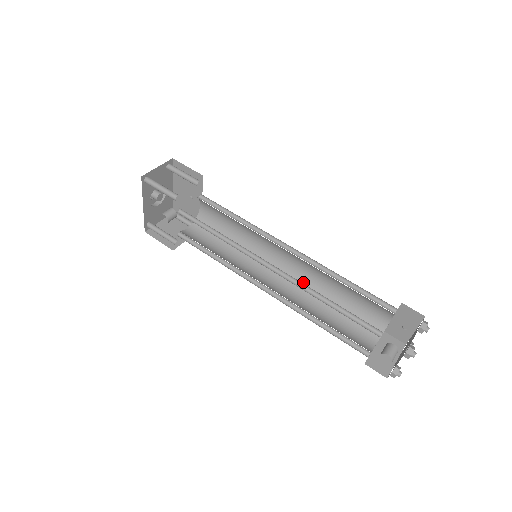
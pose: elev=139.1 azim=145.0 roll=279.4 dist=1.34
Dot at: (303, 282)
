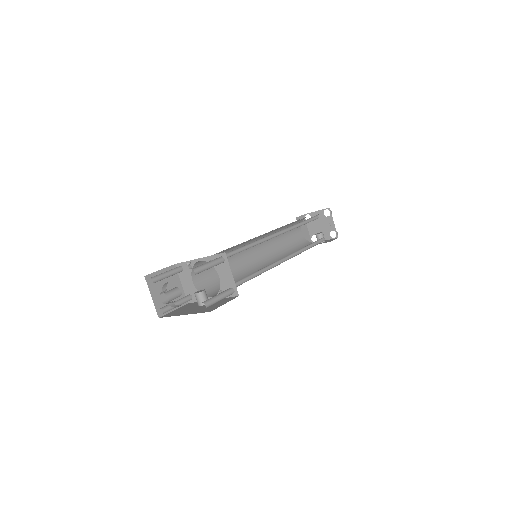
Dot at: occluded
